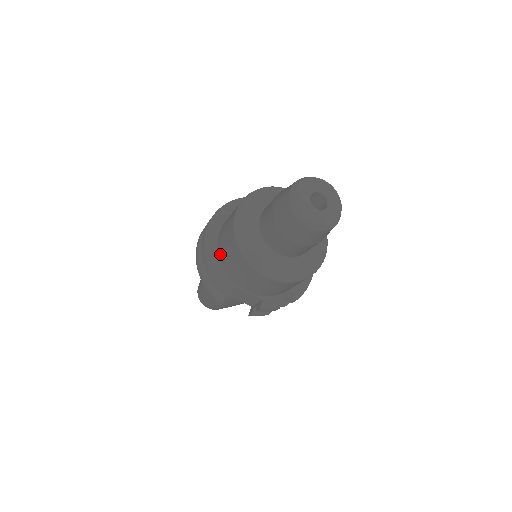
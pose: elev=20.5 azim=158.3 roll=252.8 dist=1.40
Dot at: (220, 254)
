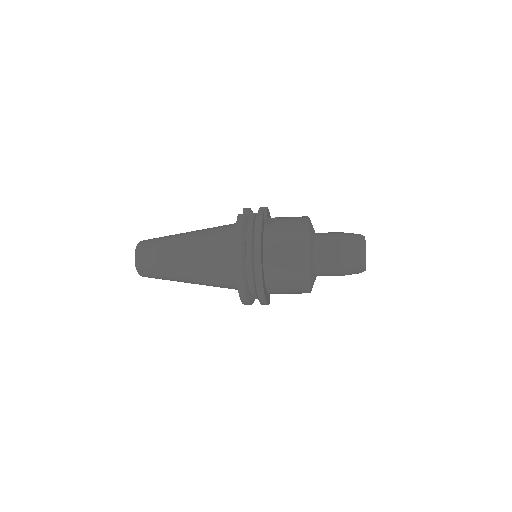
Dot at: (272, 288)
